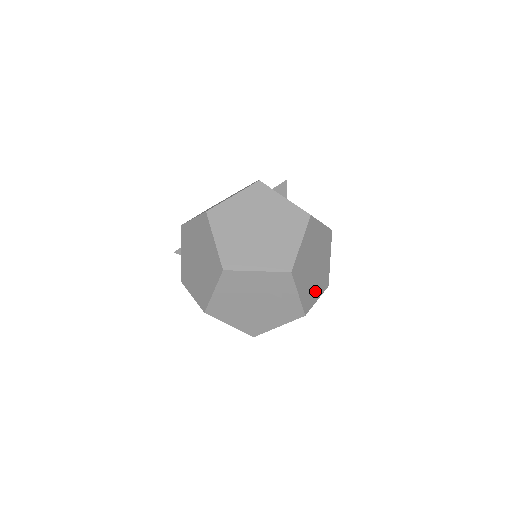
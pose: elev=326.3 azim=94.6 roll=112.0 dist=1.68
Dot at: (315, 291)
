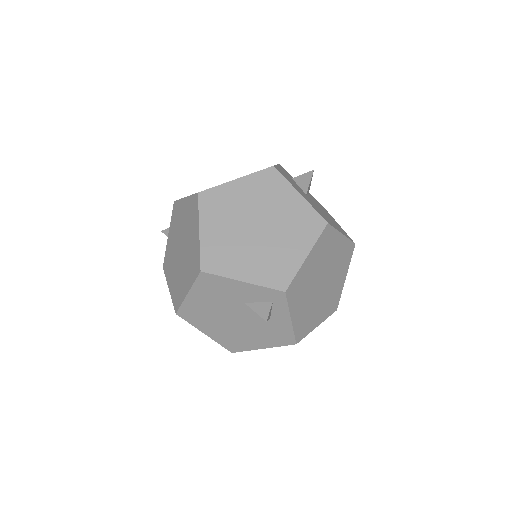
Dot at: (316, 315)
